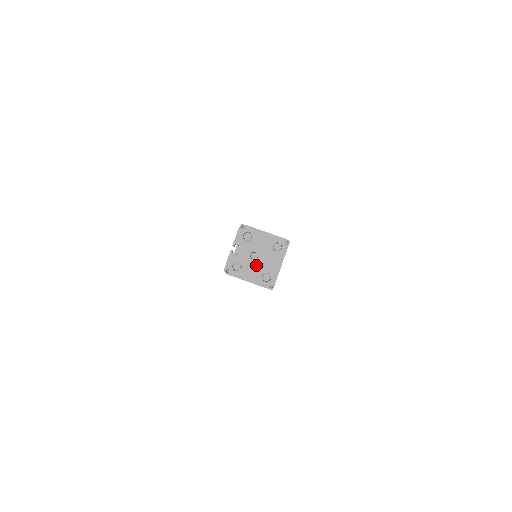
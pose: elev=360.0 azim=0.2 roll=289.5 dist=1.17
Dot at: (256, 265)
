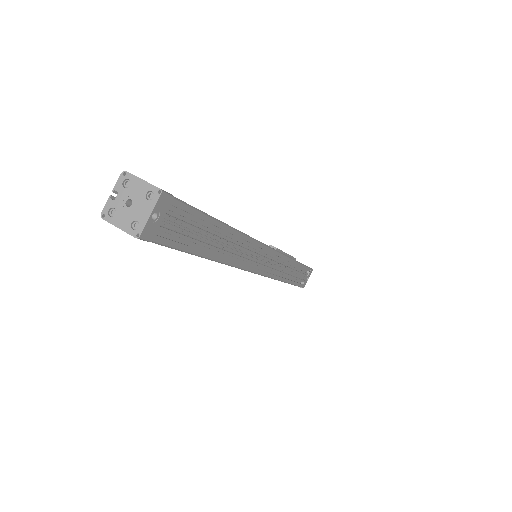
Dot at: (128, 212)
